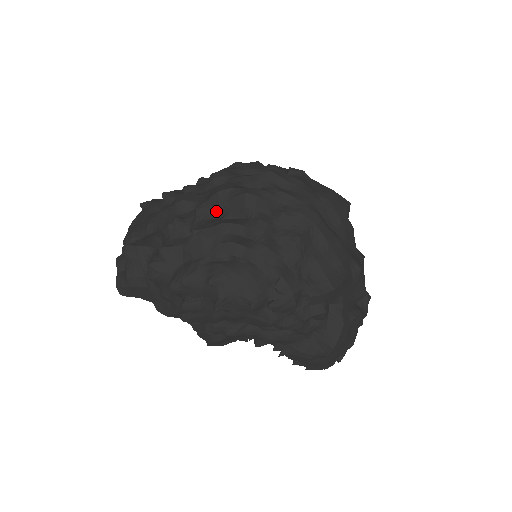
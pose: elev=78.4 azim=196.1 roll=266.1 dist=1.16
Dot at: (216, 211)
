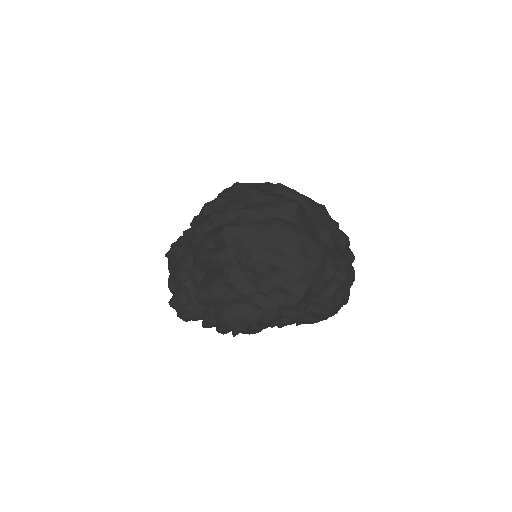
Dot at: (203, 271)
